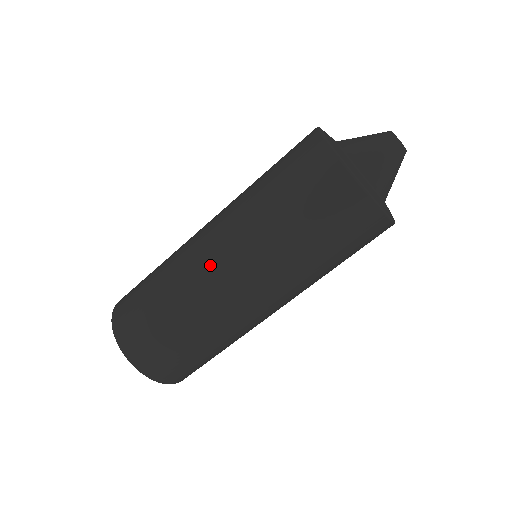
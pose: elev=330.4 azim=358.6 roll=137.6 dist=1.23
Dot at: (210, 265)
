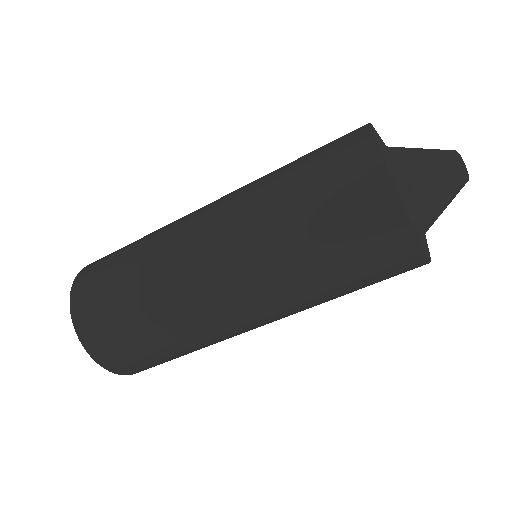
Dot at: (226, 310)
